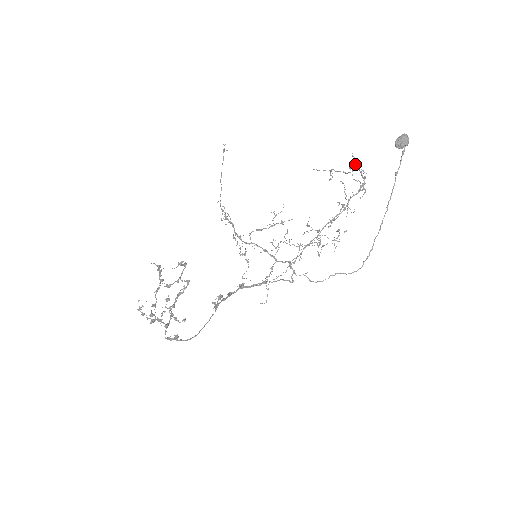
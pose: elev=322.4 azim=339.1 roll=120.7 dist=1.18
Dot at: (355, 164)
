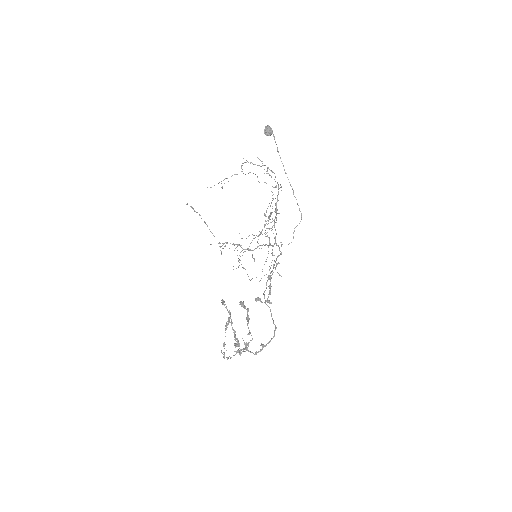
Dot at: occluded
